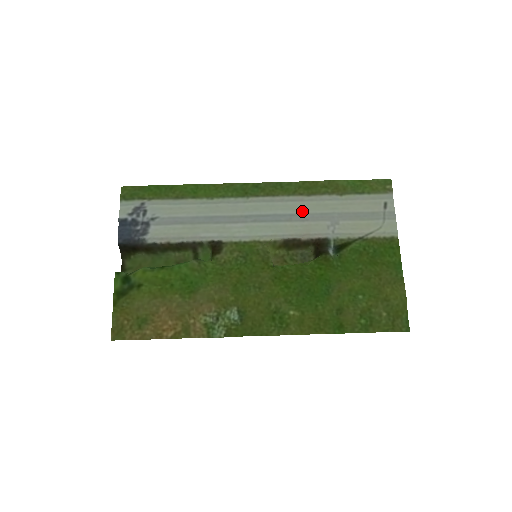
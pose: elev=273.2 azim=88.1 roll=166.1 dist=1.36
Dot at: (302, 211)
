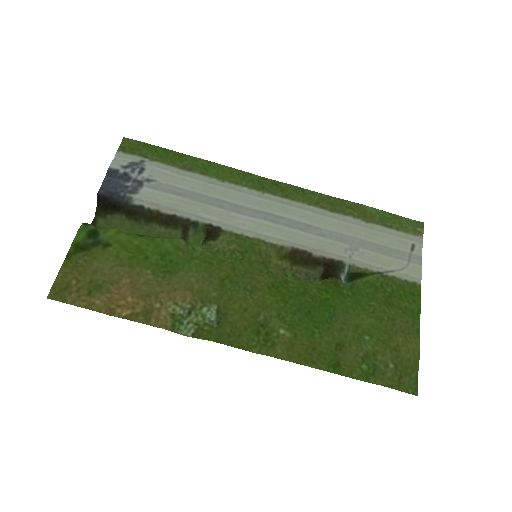
Dot at: (320, 225)
